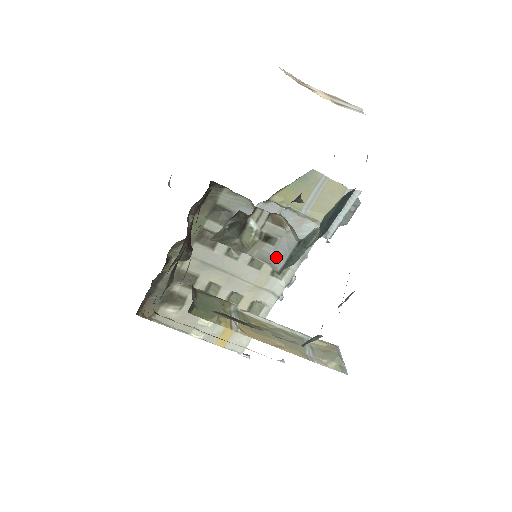
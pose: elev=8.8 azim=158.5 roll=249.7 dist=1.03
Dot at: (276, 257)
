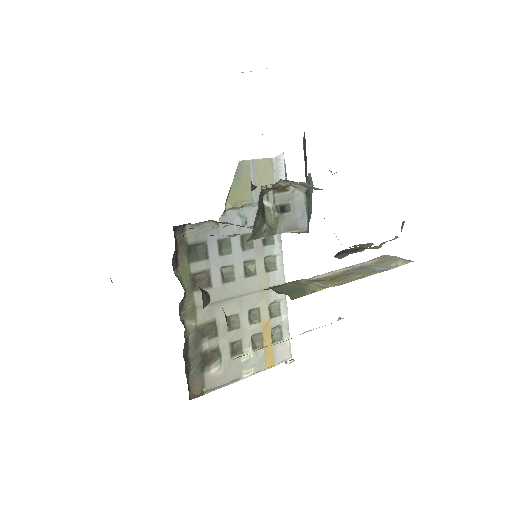
Dot at: (298, 219)
